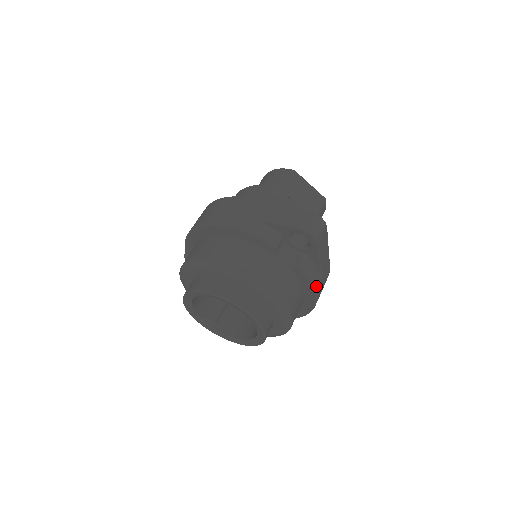
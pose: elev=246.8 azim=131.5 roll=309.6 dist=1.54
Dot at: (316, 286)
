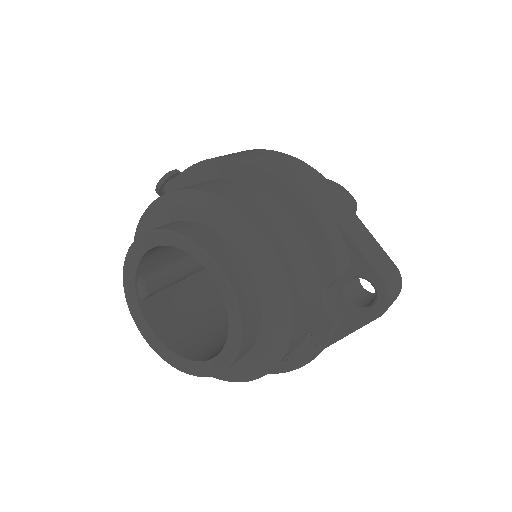
Dot at: (316, 356)
